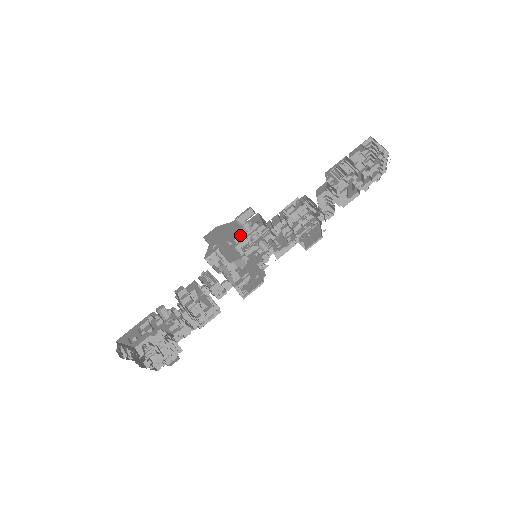
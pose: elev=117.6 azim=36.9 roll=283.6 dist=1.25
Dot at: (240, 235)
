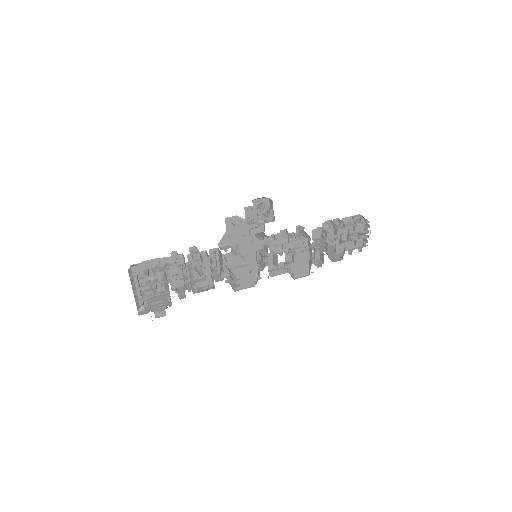
Dot at: occluded
